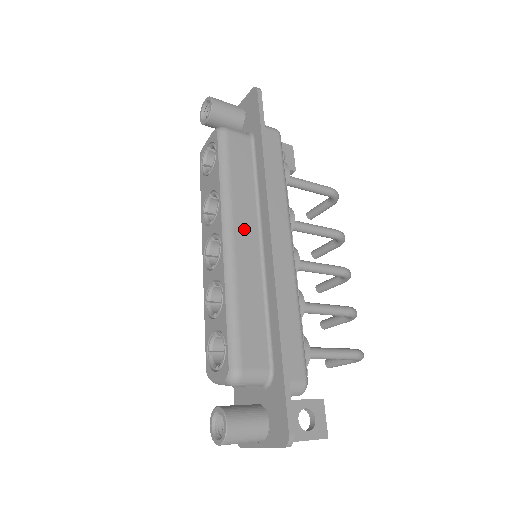
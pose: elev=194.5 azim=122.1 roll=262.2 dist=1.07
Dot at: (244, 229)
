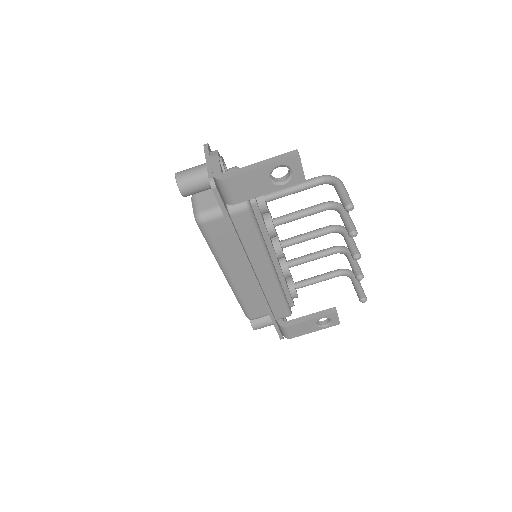
Dot at: occluded
